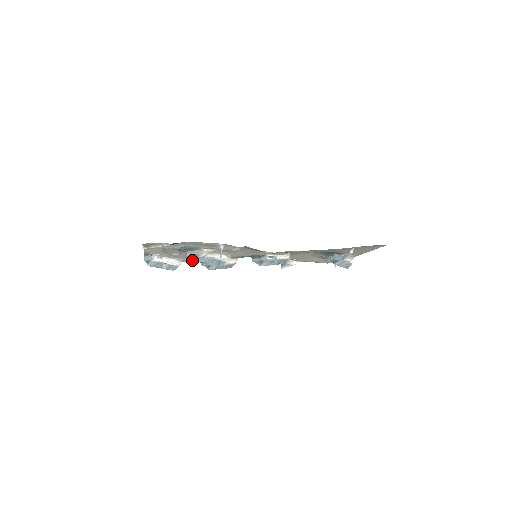
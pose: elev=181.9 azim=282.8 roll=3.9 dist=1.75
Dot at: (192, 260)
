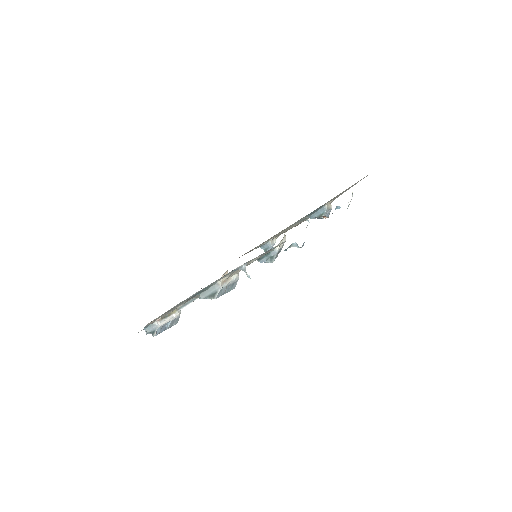
Dot at: occluded
